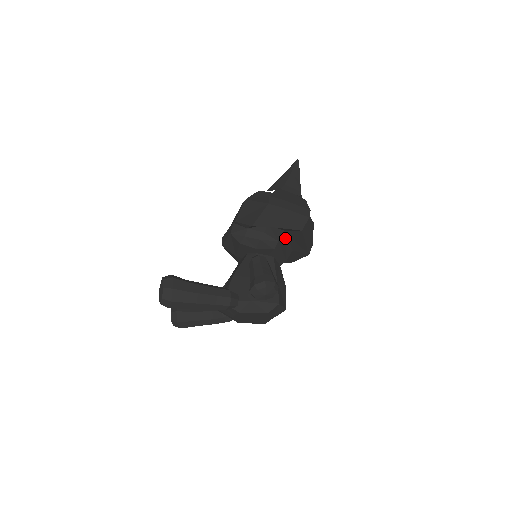
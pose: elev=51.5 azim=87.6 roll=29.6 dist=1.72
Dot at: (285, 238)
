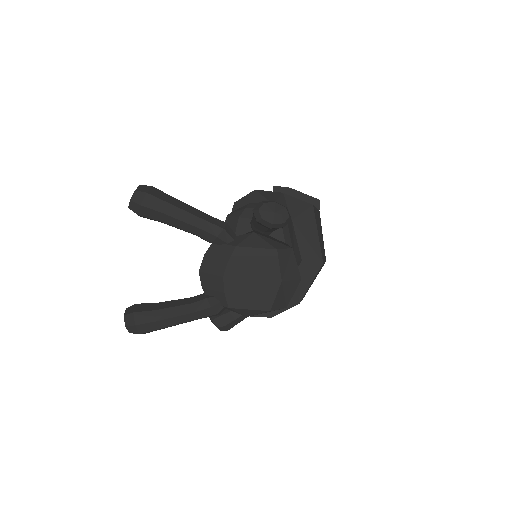
Dot at: (292, 230)
